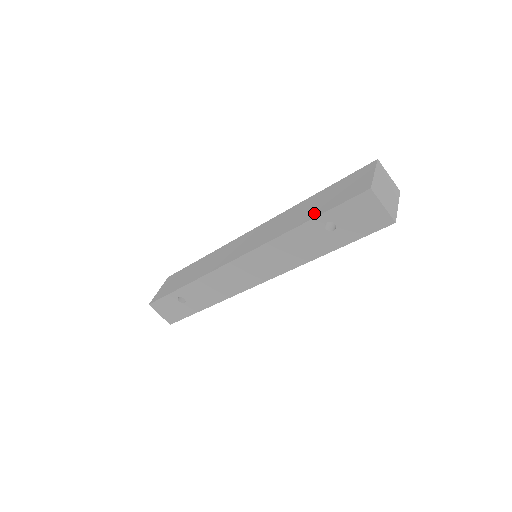
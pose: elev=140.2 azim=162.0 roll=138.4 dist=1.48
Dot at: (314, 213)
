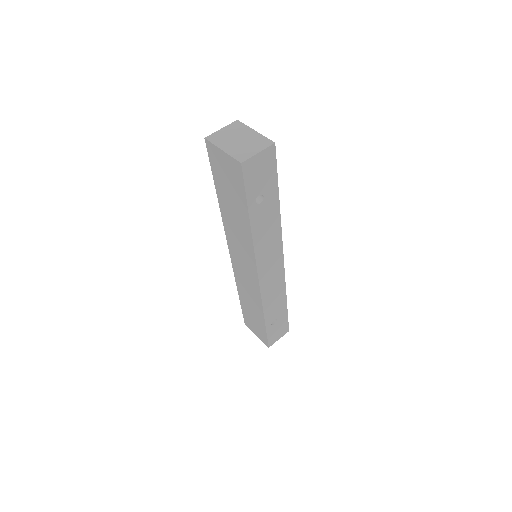
Dot at: (242, 210)
